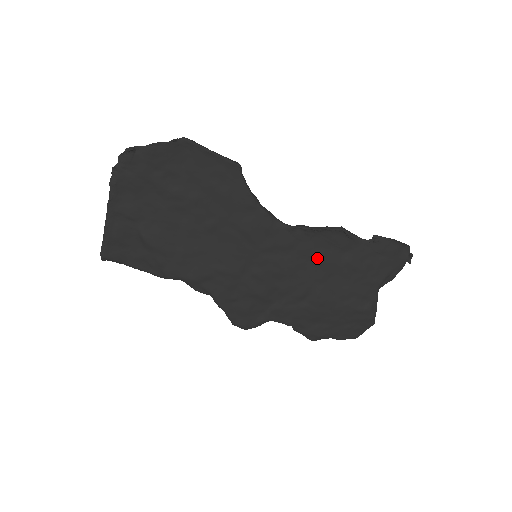
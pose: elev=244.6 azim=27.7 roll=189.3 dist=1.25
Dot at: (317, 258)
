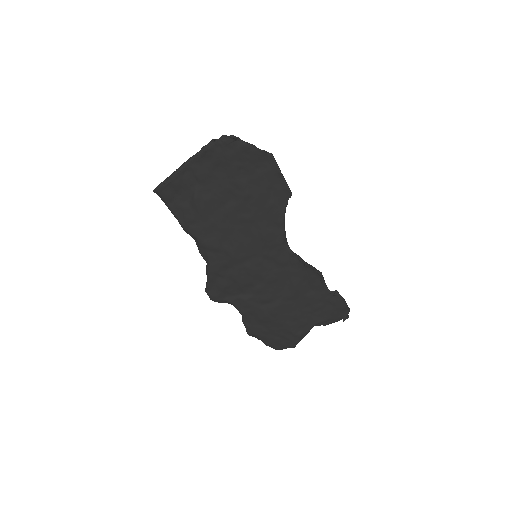
Dot at: (293, 282)
